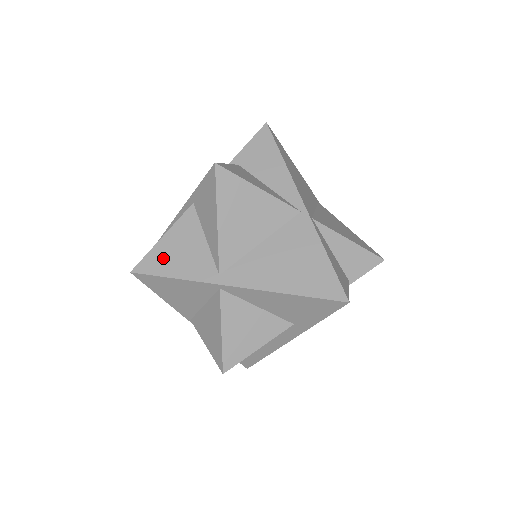
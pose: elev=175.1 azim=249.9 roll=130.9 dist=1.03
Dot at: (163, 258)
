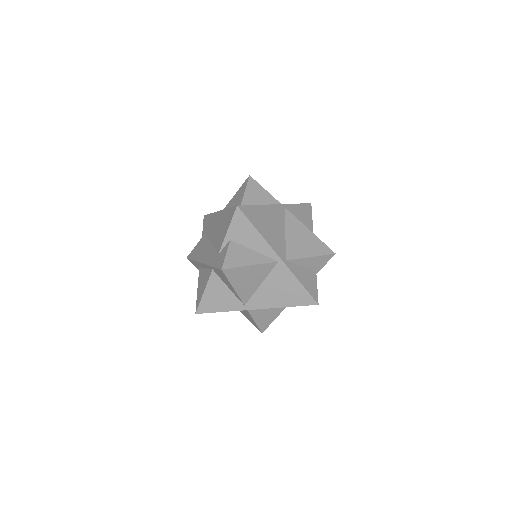
Dot at: (210, 303)
